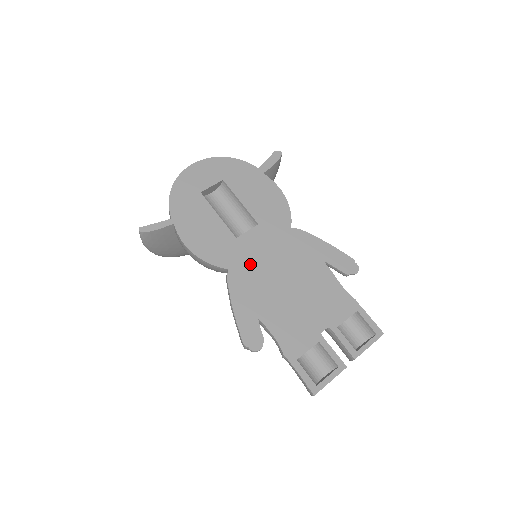
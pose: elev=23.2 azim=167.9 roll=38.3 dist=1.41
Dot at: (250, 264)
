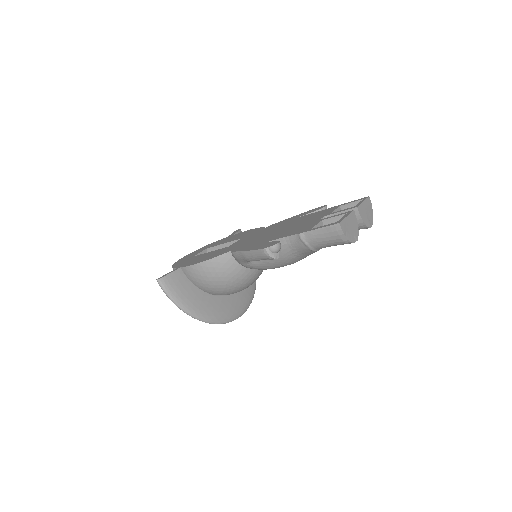
Dot at: (245, 243)
